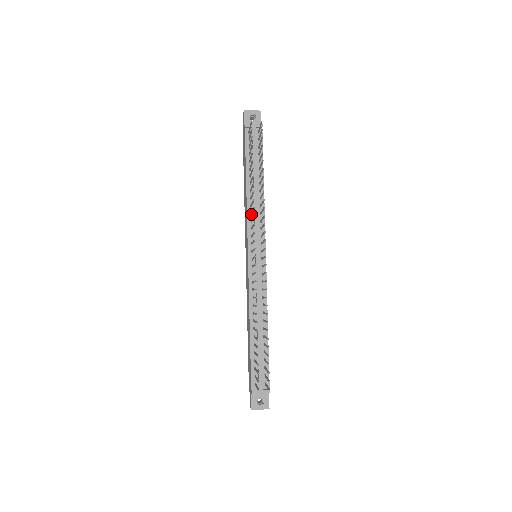
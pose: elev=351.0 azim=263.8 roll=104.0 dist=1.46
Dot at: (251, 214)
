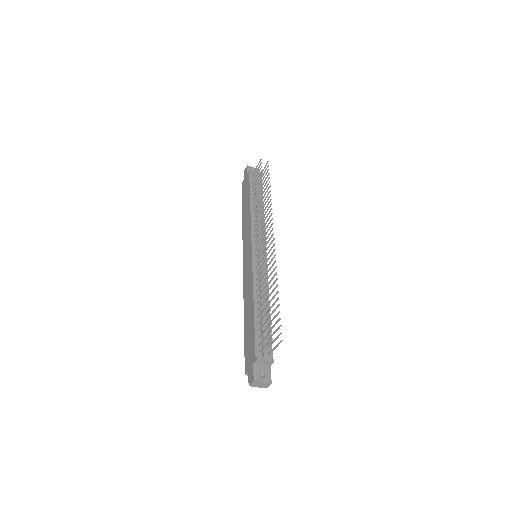
Dot at: (254, 223)
